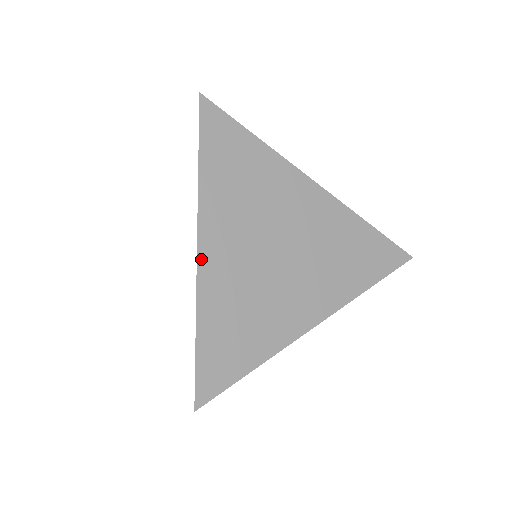
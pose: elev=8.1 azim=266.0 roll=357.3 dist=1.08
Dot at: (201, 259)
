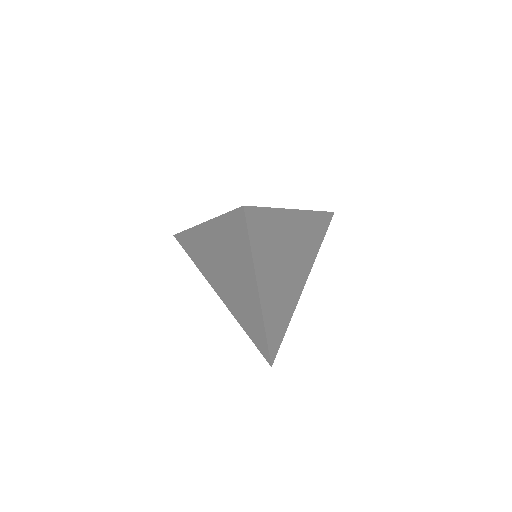
Dot at: (262, 301)
